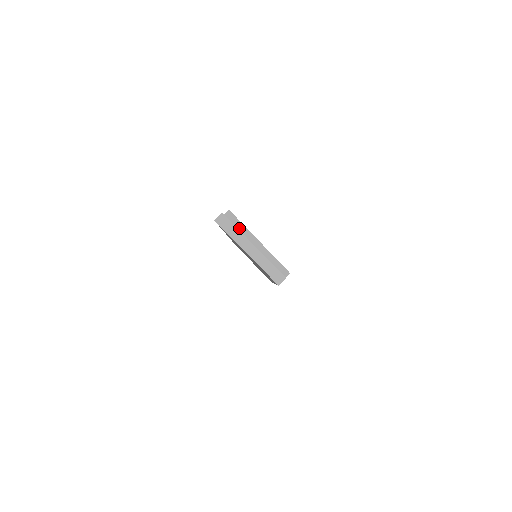
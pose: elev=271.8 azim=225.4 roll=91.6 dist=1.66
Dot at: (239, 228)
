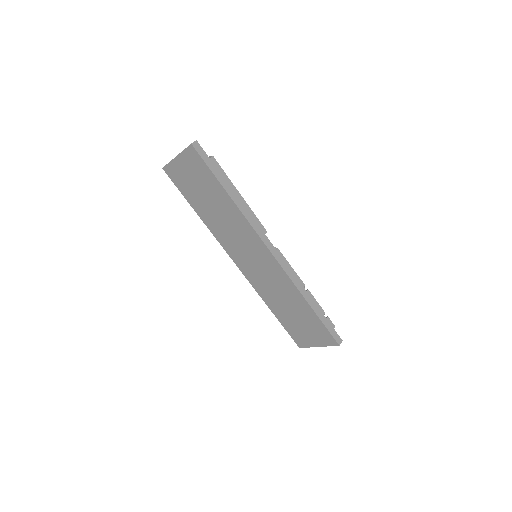
Dot at: occluded
